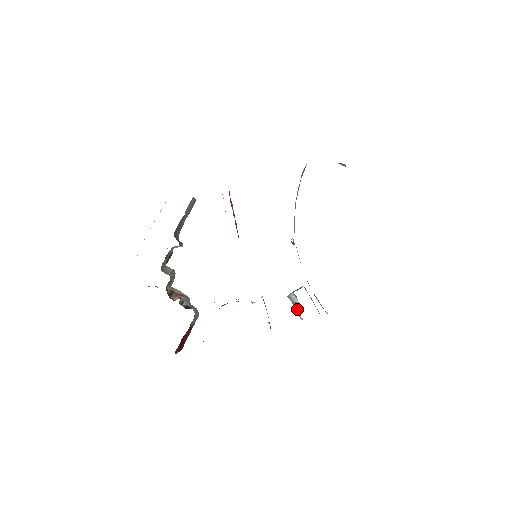
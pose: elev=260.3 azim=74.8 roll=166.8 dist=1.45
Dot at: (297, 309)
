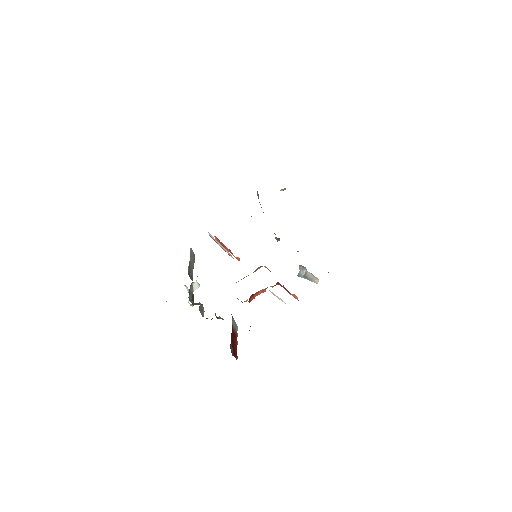
Dot at: (309, 276)
